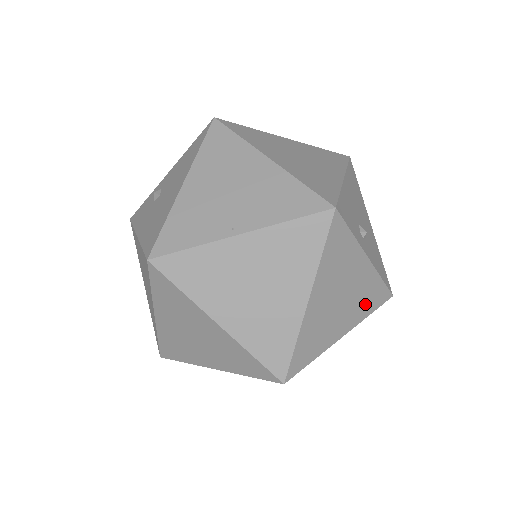
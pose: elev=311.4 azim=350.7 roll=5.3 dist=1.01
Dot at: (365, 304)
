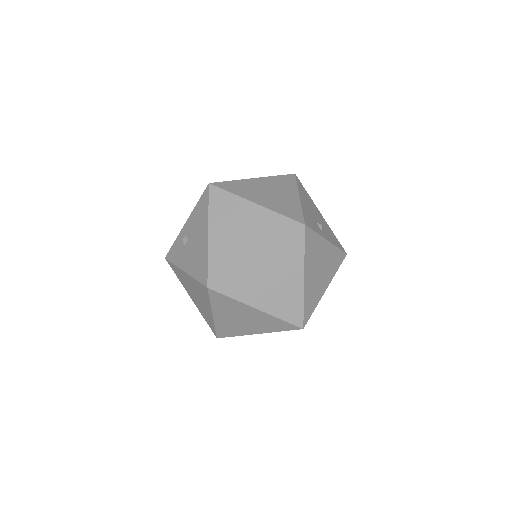
Dot at: (333, 266)
